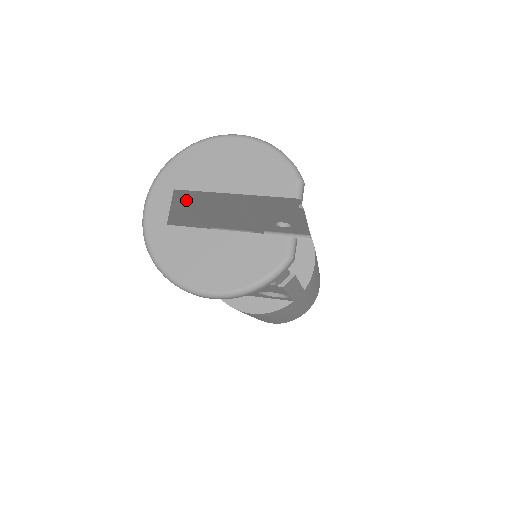
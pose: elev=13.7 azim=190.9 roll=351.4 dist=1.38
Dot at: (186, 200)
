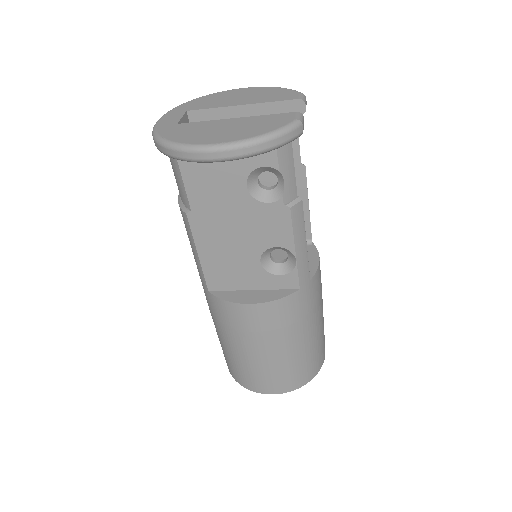
Dot at: occluded
